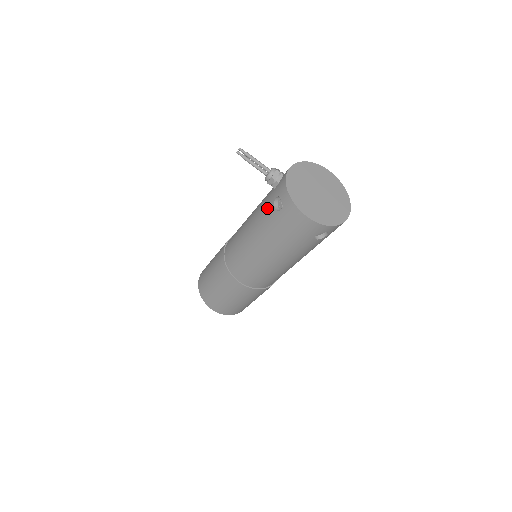
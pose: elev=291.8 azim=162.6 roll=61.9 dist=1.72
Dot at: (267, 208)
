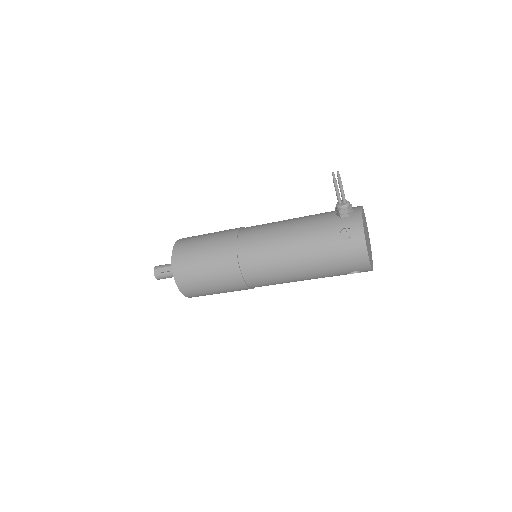
Dot at: (328, 231)
